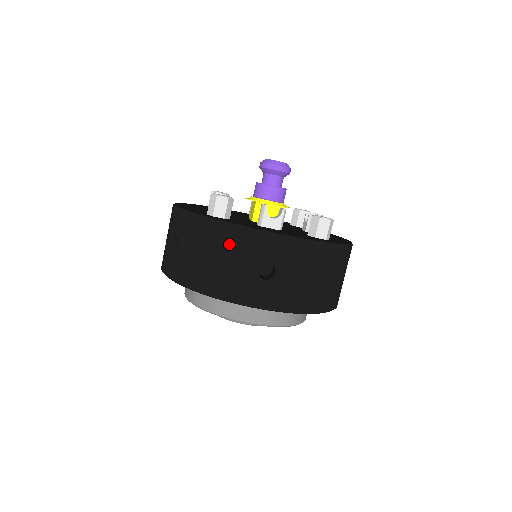
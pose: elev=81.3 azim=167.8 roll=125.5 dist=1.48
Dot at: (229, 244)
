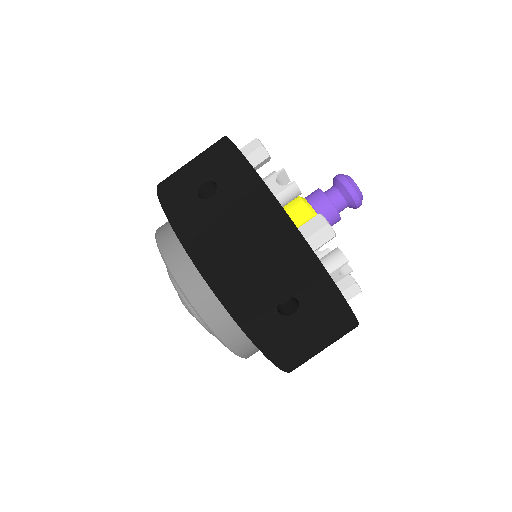
Dot at: (211, 153)
